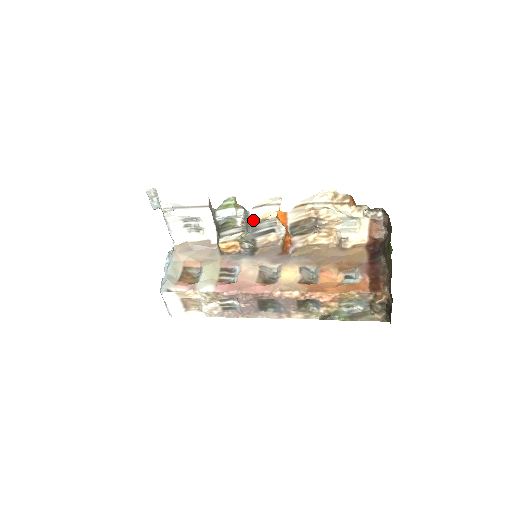
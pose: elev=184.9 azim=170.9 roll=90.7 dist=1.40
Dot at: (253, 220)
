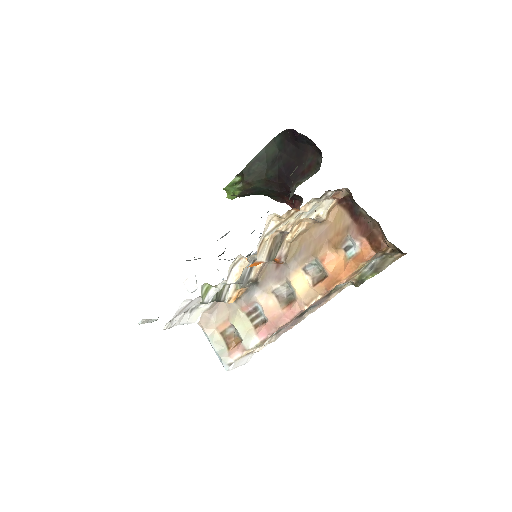
Dot at: (235, 281)
